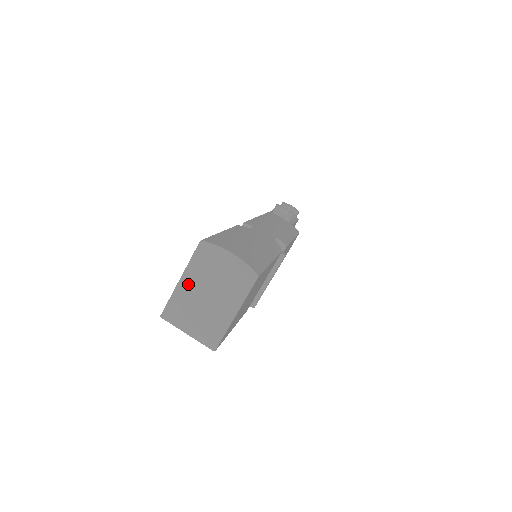
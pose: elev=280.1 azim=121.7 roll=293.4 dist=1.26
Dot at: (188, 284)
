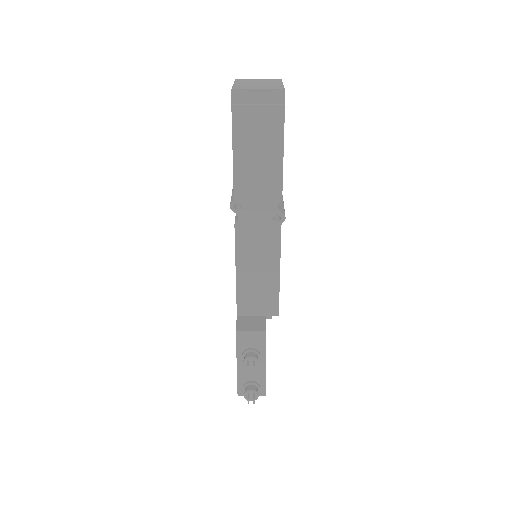
Dot at: (241, 83)
